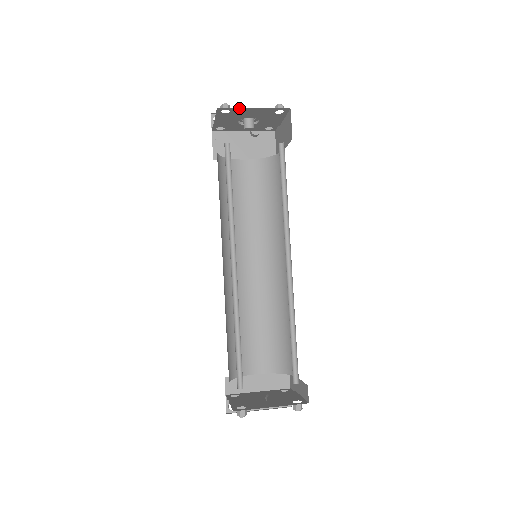
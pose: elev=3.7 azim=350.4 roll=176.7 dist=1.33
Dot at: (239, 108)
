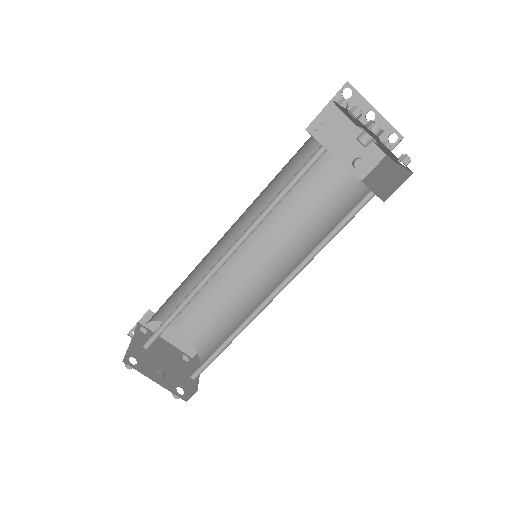
Dot at: (367, 128)
